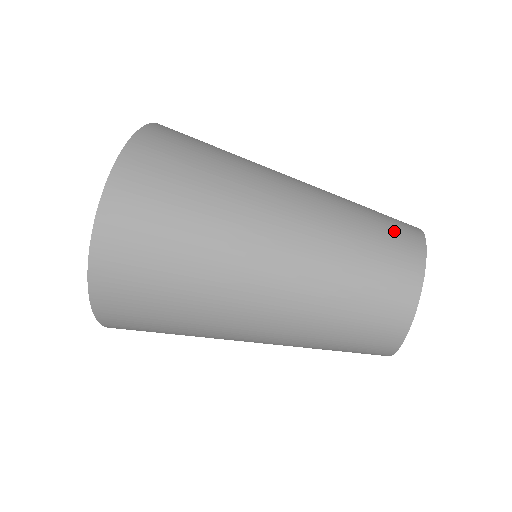
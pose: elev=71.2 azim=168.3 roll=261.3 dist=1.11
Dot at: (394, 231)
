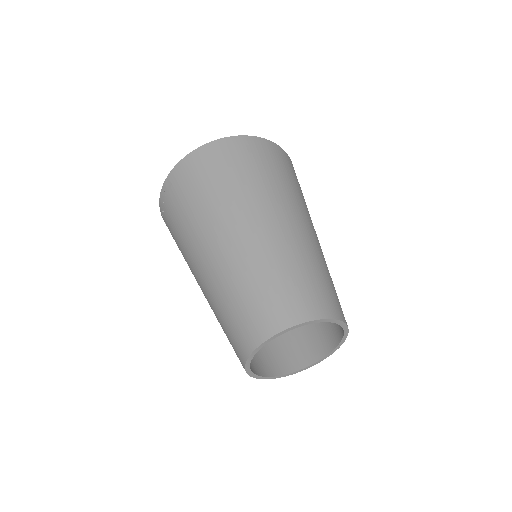
Dot at: occluded
